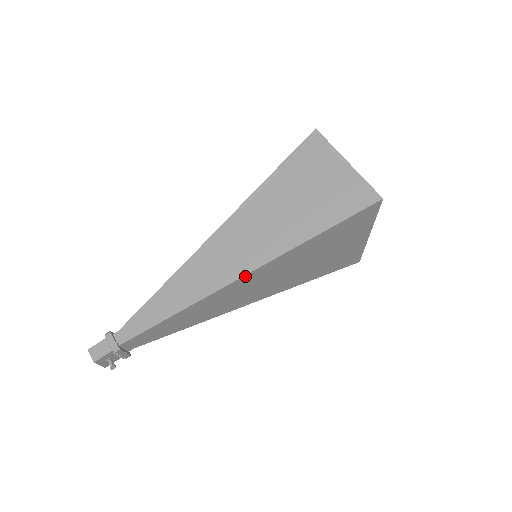
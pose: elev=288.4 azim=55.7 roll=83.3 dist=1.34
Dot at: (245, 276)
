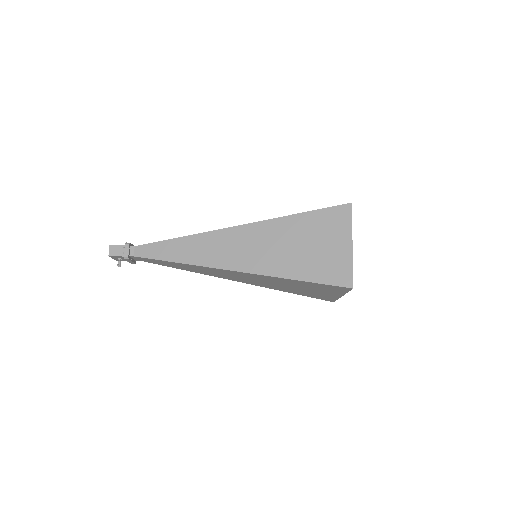
Dot at: (232, 271)
